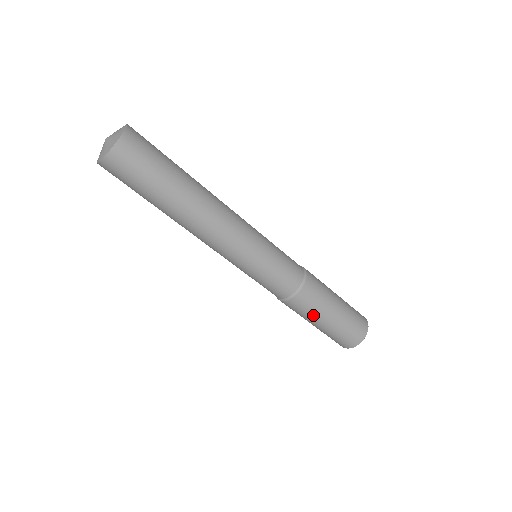
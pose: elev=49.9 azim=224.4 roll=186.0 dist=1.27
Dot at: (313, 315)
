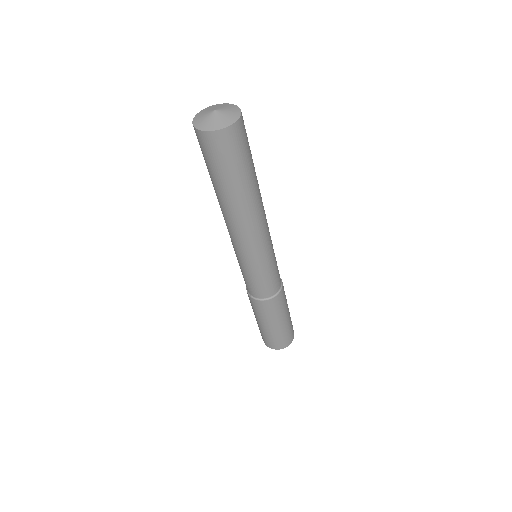
Dot at: (254, 312)
